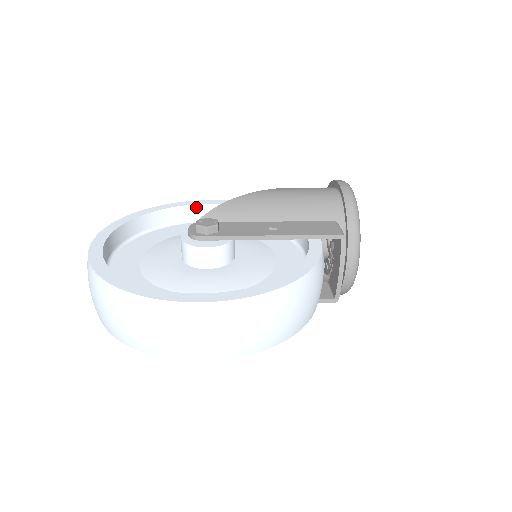
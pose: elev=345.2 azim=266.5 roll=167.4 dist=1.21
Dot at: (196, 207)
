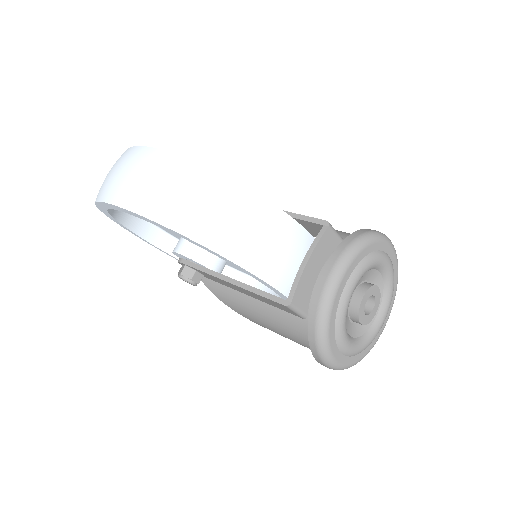
Dot at: occluded
